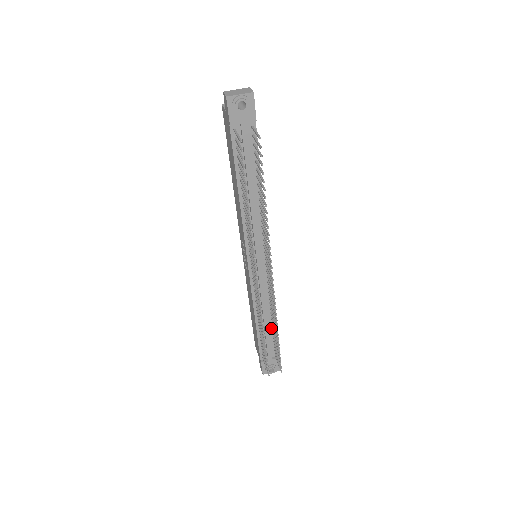
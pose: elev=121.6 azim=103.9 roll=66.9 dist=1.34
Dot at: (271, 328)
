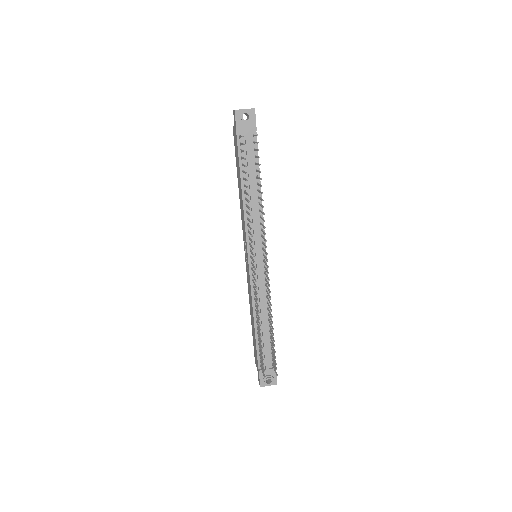
Dot at: (269, 332)
